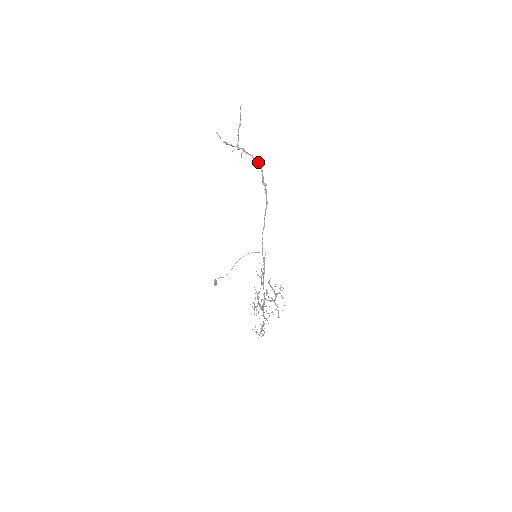
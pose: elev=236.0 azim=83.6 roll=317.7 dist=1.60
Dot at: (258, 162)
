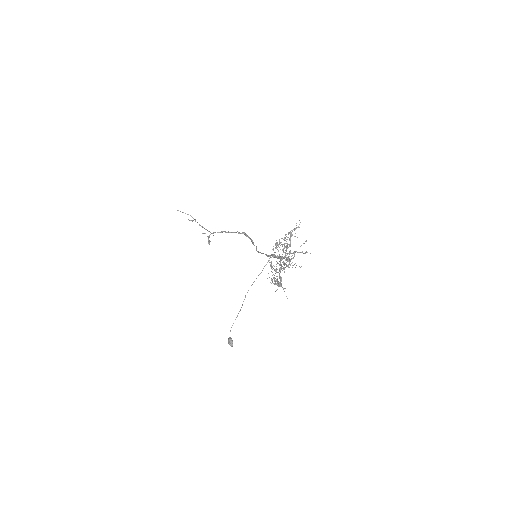
Dot at: (231, 232)
